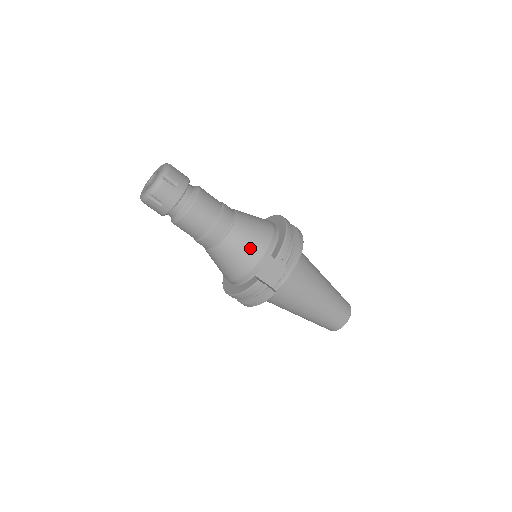
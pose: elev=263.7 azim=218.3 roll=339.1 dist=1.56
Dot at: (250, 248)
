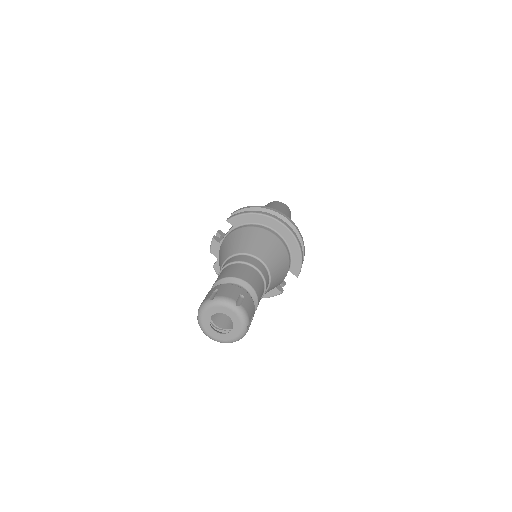
Dot at: (279, 282)
